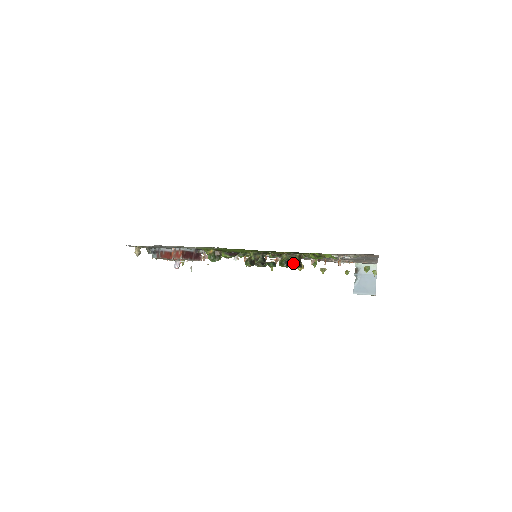
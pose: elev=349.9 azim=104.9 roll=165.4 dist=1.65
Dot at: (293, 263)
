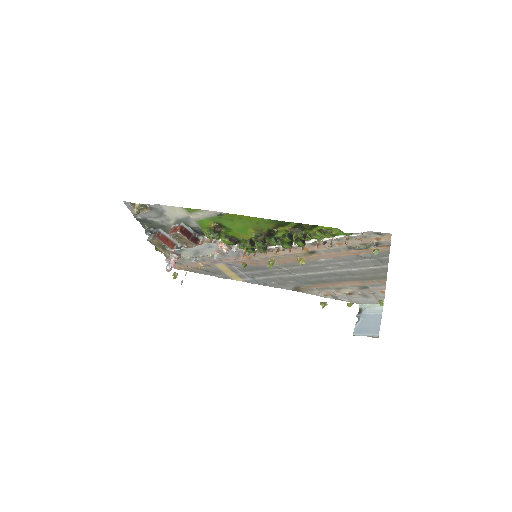
Dot at: (296, 239)
